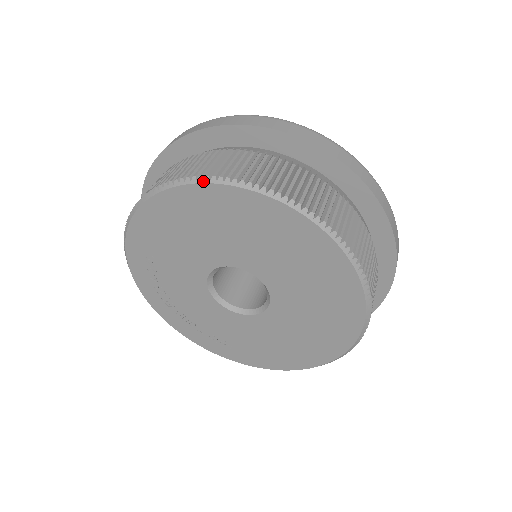
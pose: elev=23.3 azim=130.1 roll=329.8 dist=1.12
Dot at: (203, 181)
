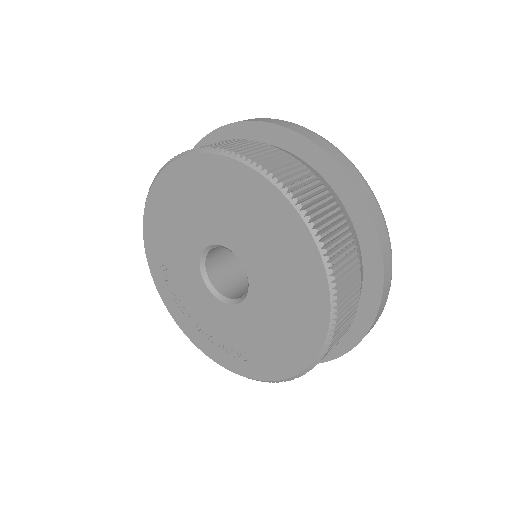
Dot at: (165, 166)
